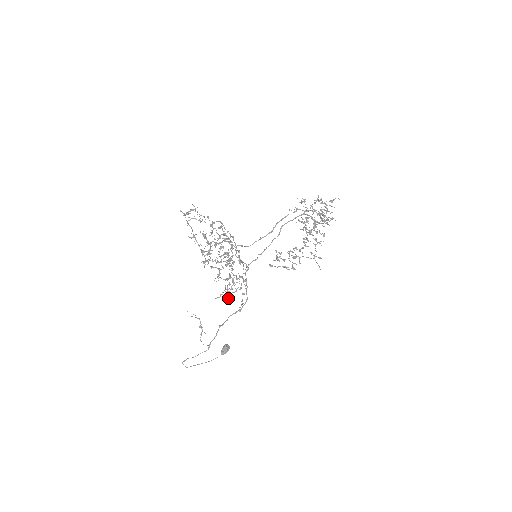
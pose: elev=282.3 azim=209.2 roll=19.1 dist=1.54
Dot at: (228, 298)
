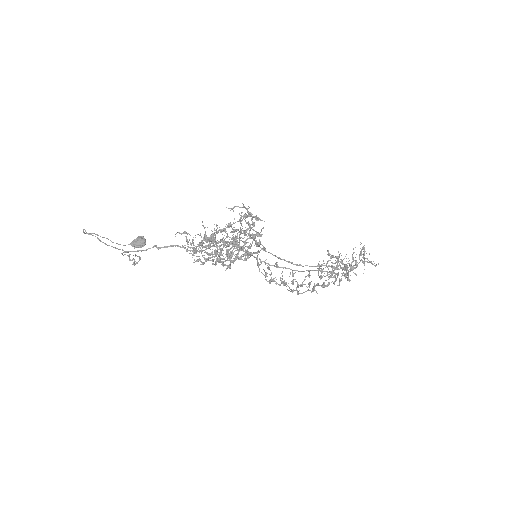
Dot at: occluded
